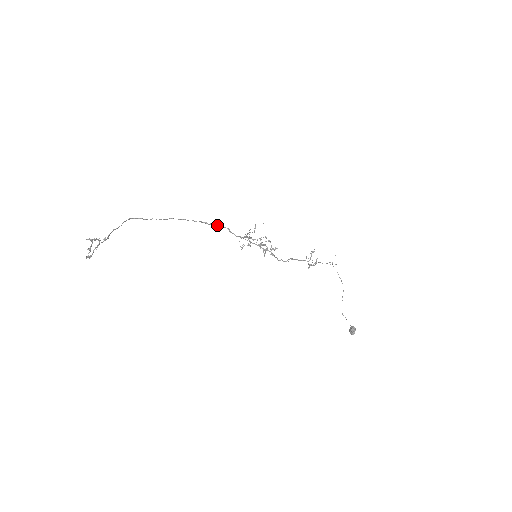
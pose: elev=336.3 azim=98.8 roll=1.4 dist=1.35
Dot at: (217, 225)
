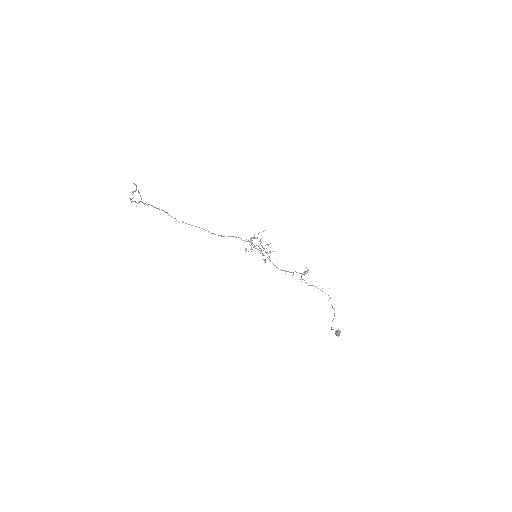
Dot at: (230, 236)
